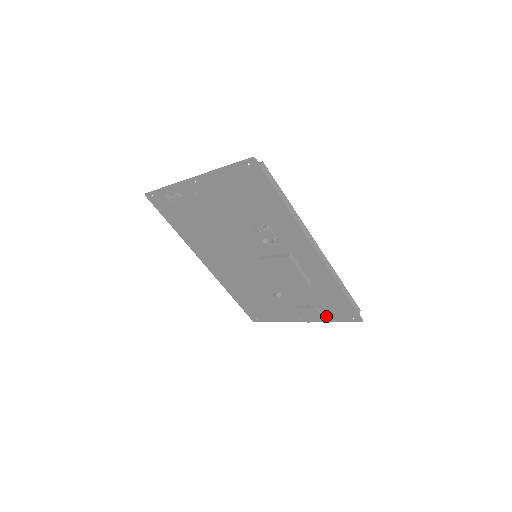
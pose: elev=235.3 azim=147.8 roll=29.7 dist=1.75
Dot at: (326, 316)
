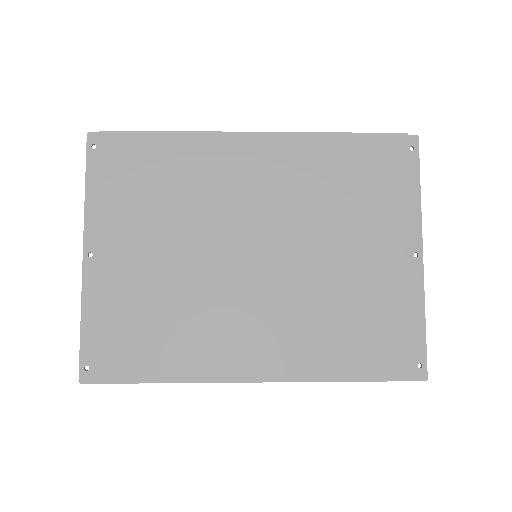
Dot at: occluded
